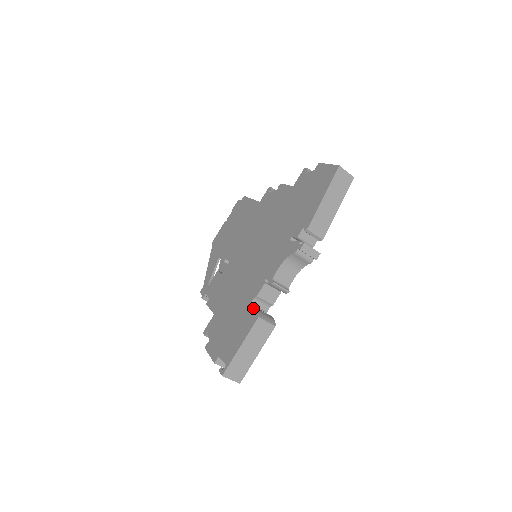
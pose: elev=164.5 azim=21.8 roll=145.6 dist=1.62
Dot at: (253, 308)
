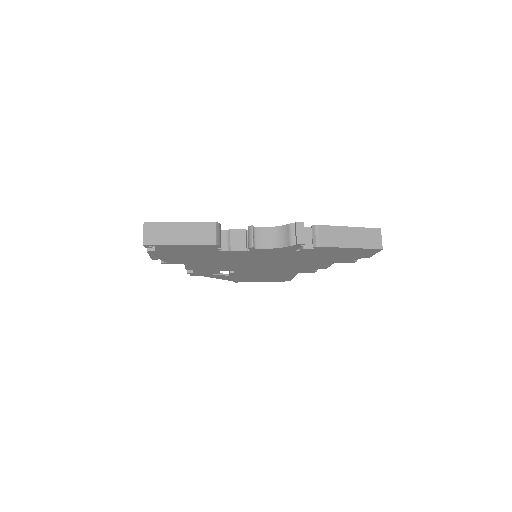
Dot at: occluded
